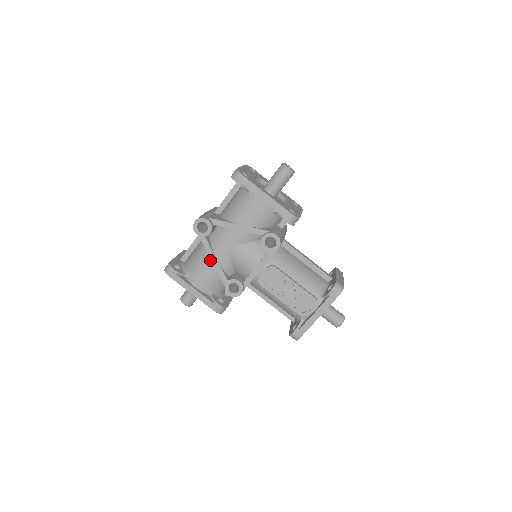
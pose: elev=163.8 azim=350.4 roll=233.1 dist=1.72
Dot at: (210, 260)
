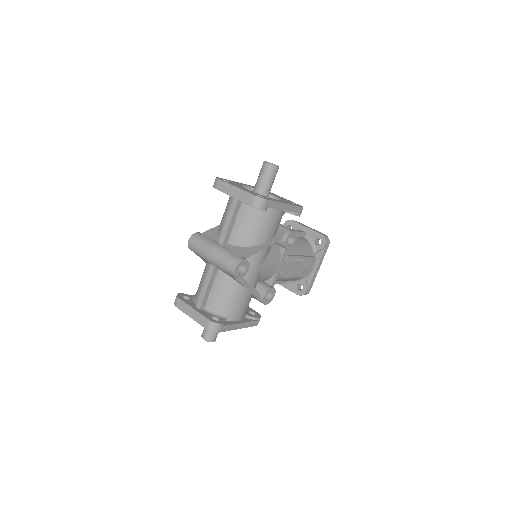
Dot at: (246, 290)
